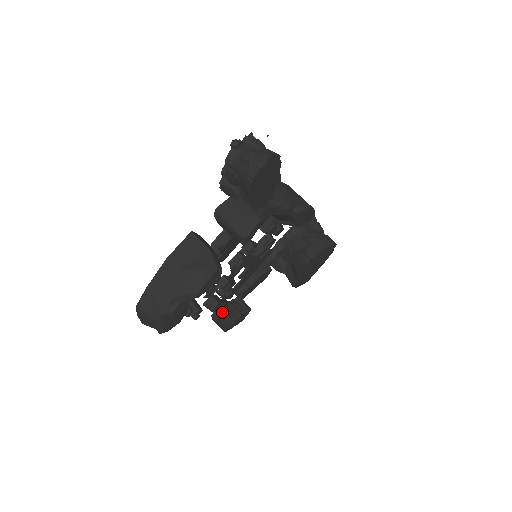
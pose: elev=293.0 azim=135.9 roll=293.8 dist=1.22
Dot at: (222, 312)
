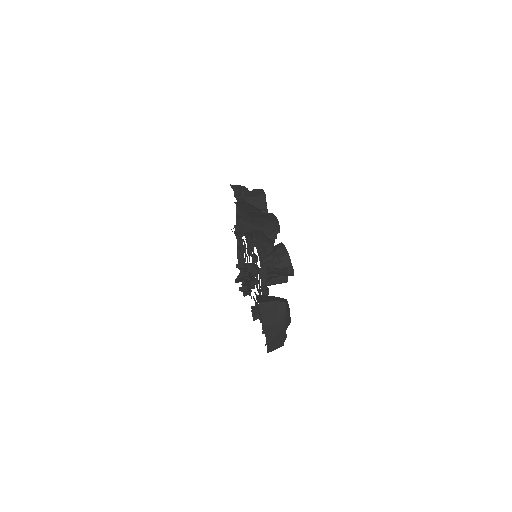
Dot at: occluded
